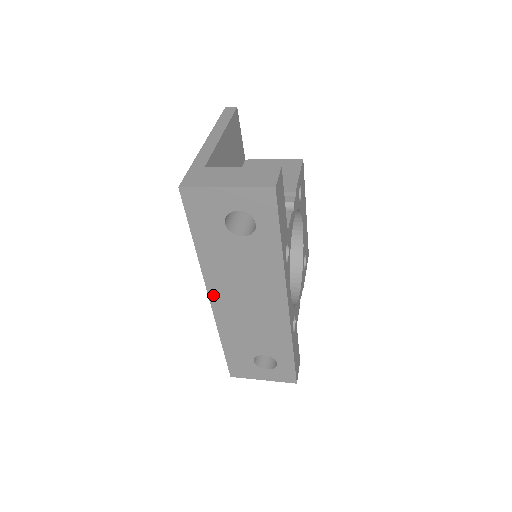
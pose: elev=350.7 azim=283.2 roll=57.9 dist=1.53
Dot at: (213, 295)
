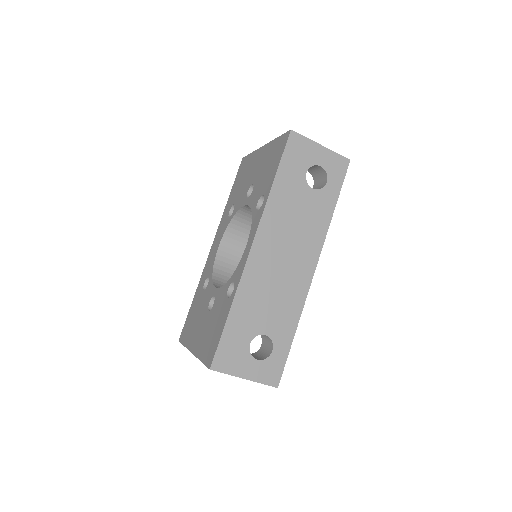
Dot at: (258, 240)
